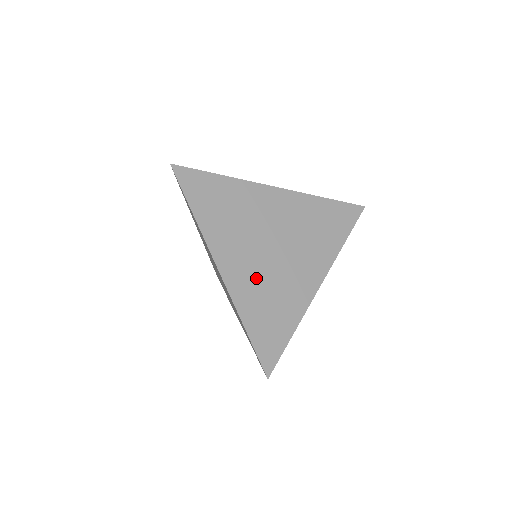
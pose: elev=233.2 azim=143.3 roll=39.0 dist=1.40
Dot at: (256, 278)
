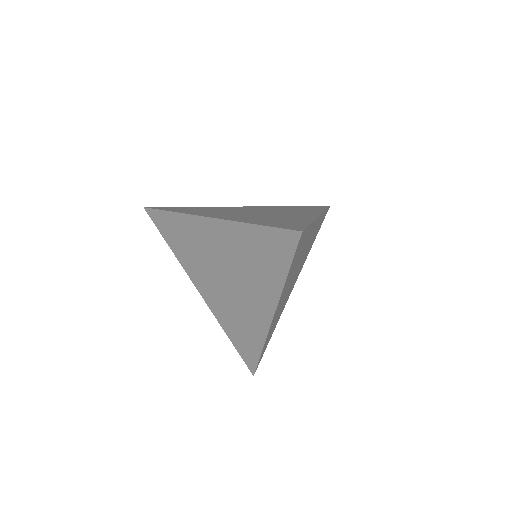
Dot at: (249, 217)
